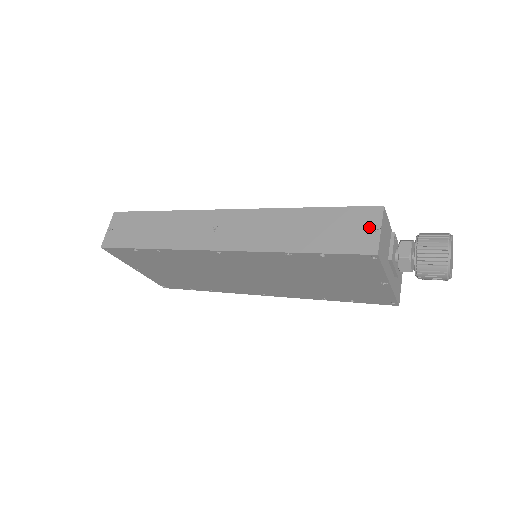
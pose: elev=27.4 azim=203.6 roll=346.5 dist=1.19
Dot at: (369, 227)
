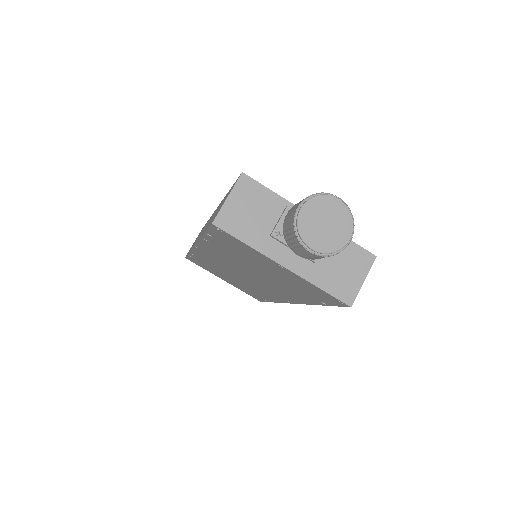
Dot at: (226, 197)
